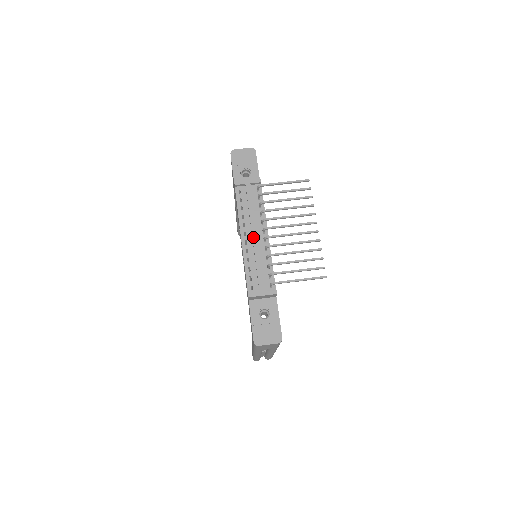
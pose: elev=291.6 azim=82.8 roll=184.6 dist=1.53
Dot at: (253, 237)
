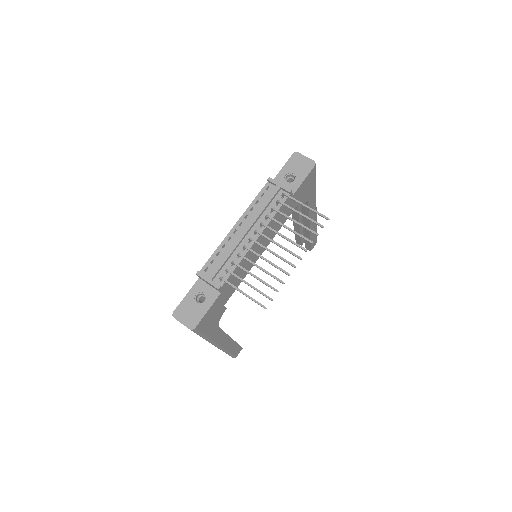
Dot at: (242, 231)
